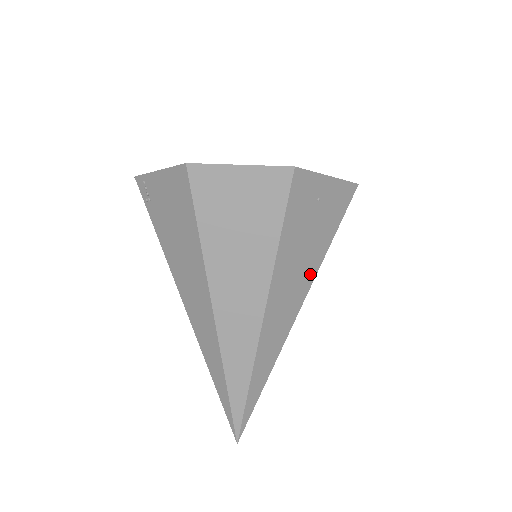
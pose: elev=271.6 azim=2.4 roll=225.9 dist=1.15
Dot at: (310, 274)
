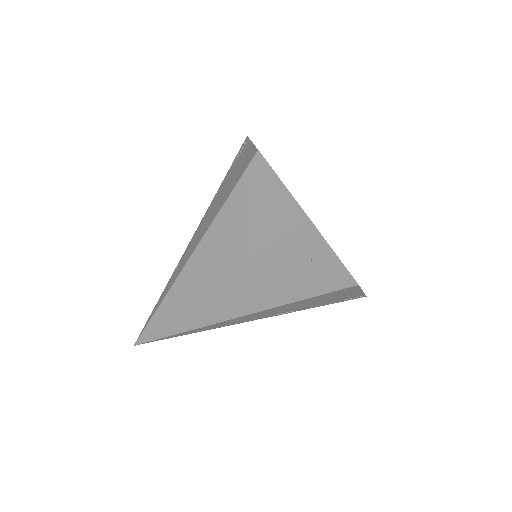
Dot at: (268, 302)
